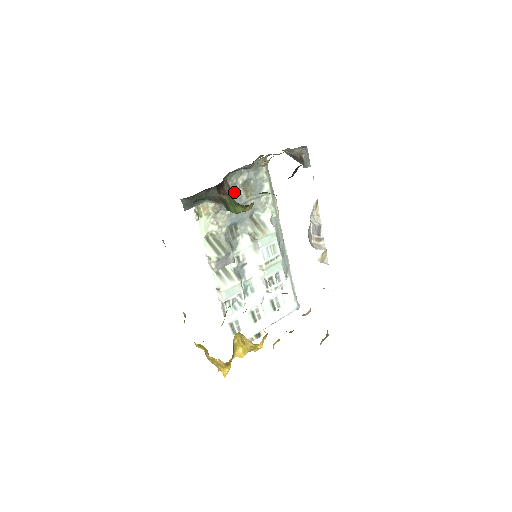
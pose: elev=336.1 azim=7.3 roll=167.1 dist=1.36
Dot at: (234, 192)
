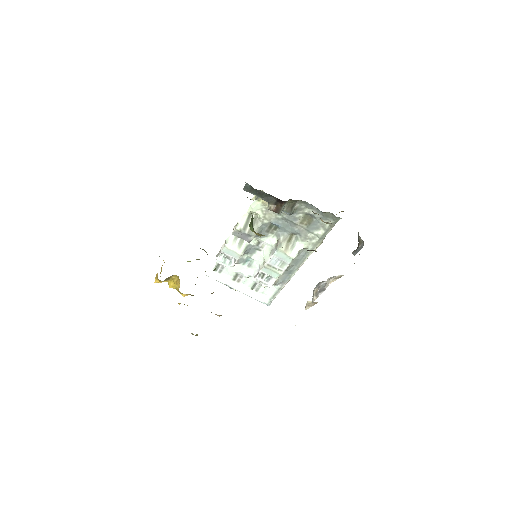
Dot at: (295, 212)
